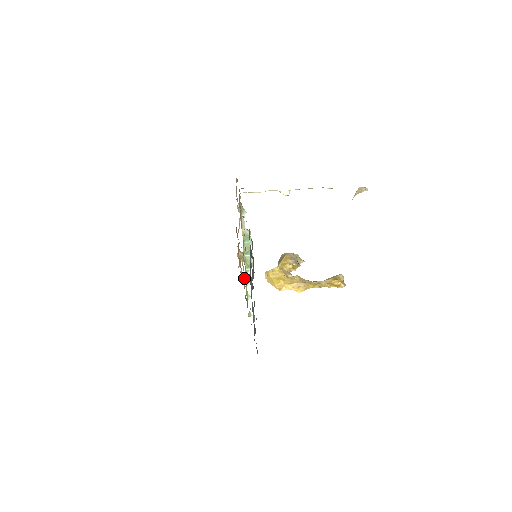
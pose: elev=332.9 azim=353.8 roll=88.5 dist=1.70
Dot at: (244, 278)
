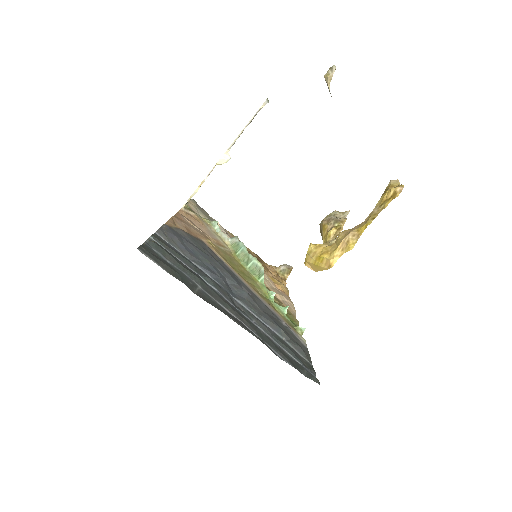
Dot at: (277, 292)
